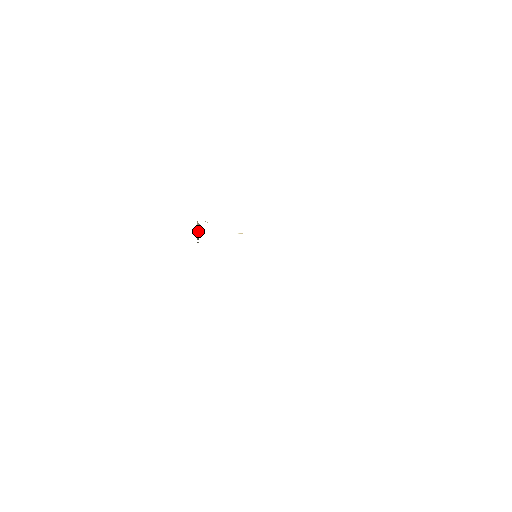
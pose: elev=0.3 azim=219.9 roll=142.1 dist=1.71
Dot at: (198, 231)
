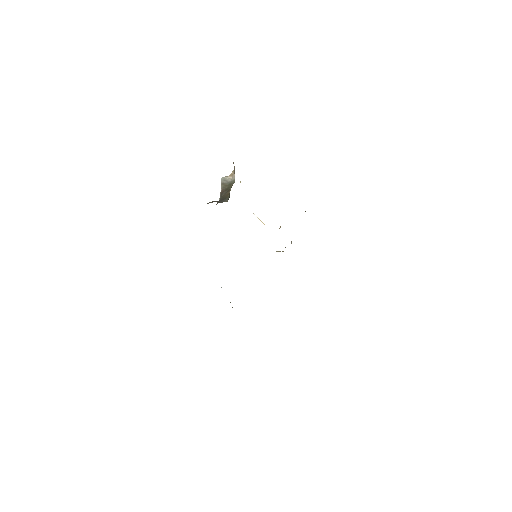
Dot at: (228, 186)
